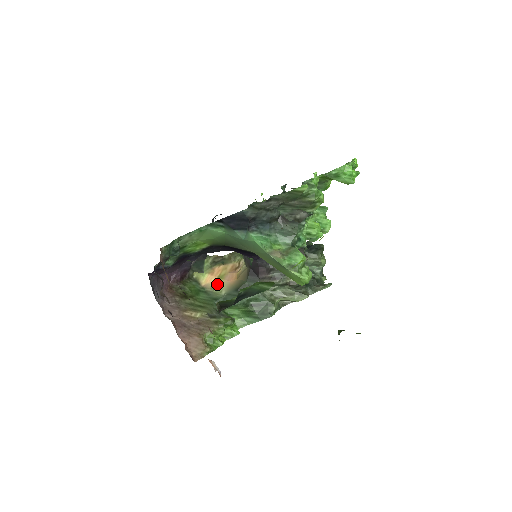
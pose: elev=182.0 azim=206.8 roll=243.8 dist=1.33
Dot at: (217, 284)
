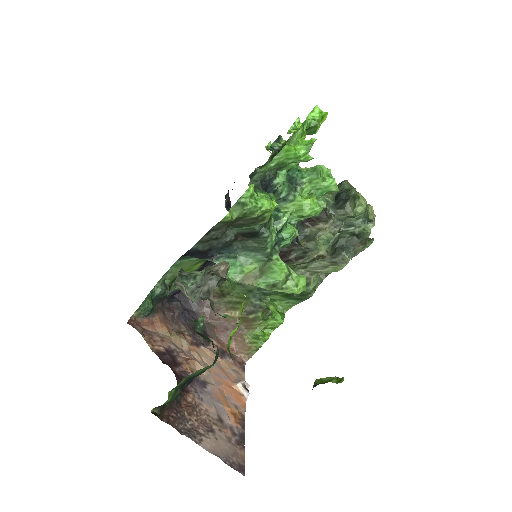
Dot at: occluded
